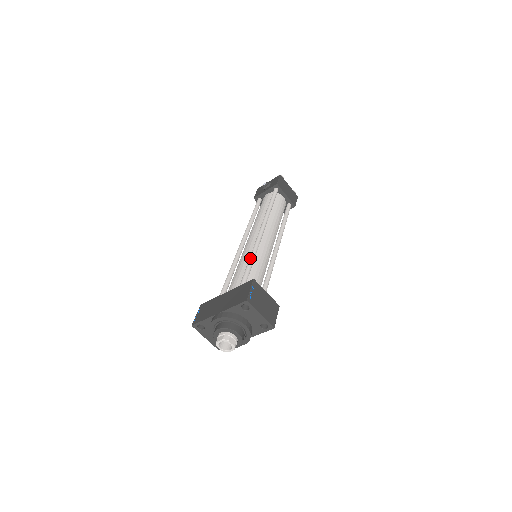
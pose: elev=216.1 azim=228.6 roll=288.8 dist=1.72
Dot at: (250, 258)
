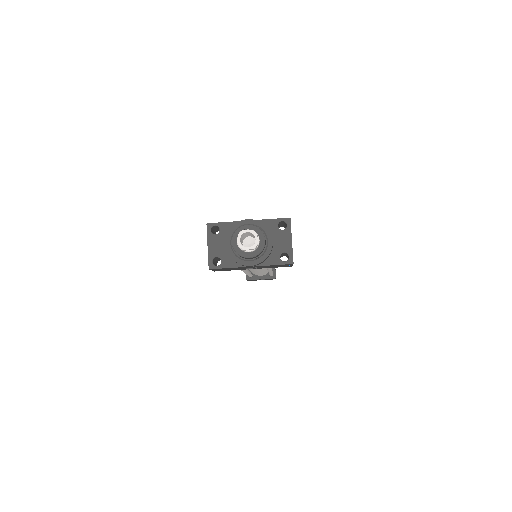
Dot at: occluded
